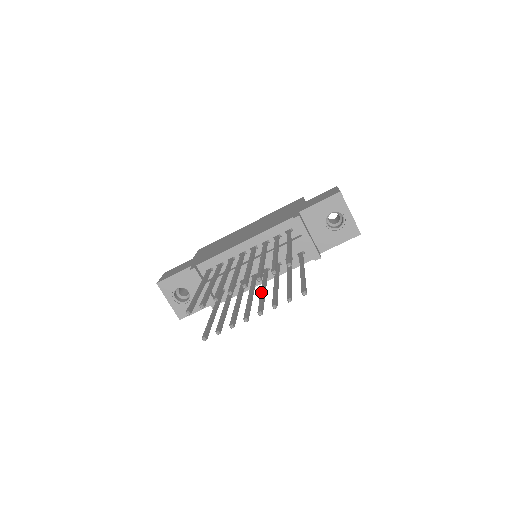
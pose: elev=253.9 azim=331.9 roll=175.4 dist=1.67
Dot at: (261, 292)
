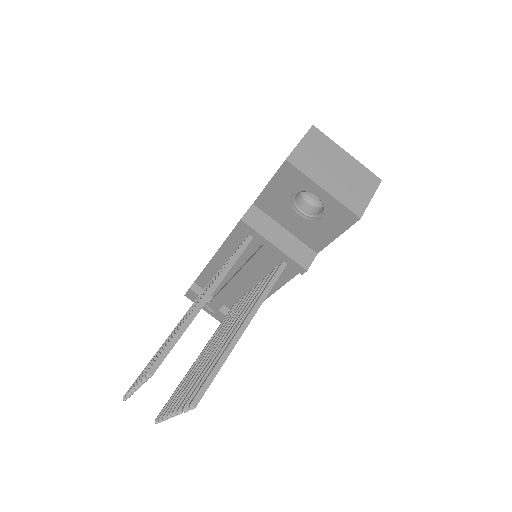
Dot at: (210, 354)
